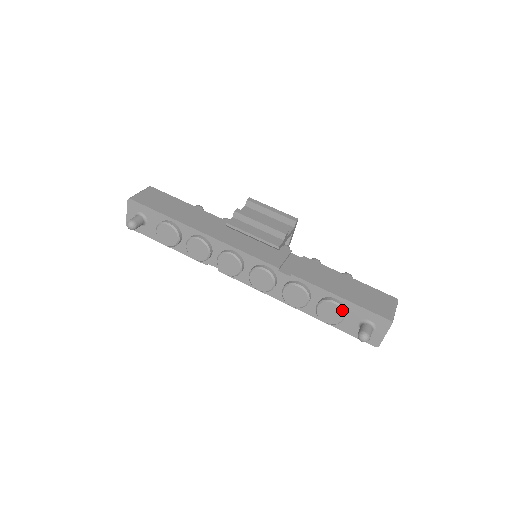
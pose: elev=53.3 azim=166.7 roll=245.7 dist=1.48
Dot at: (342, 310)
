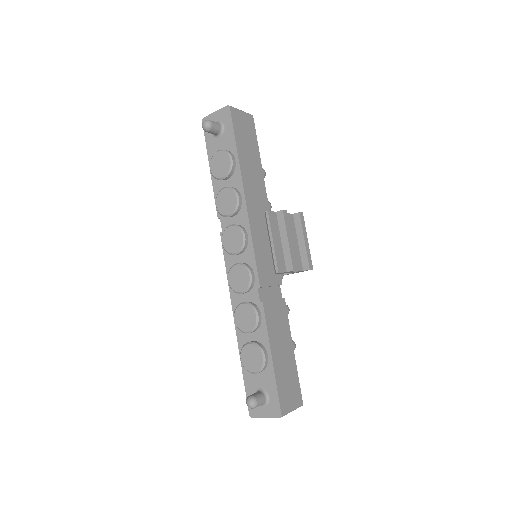
Dot at: (262, 367)
